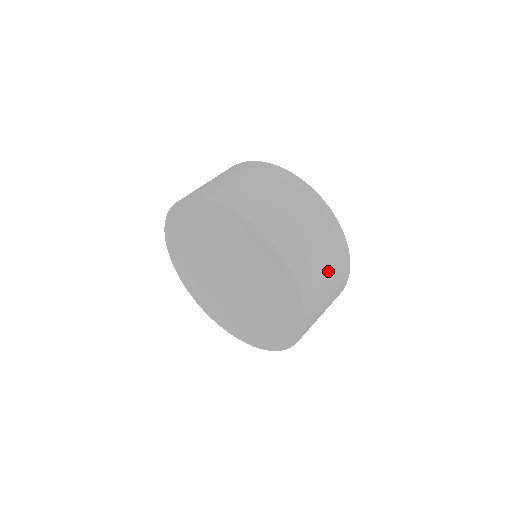
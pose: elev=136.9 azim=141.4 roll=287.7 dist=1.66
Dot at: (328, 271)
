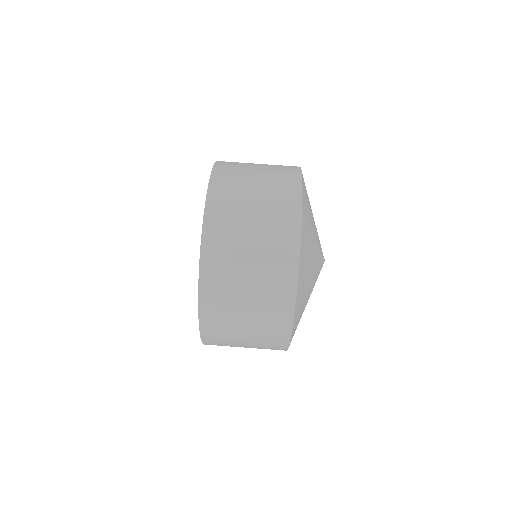
Dot at: (252, 281)
